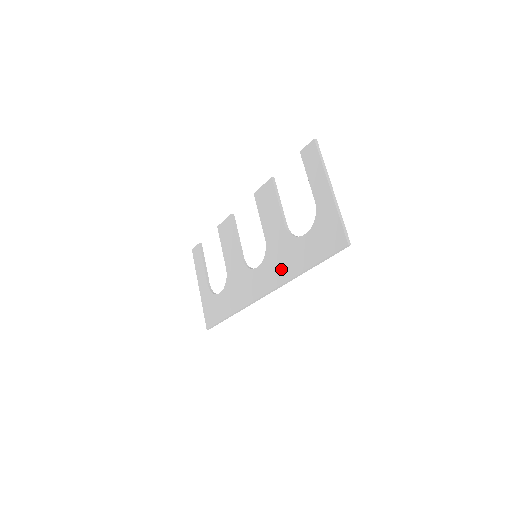
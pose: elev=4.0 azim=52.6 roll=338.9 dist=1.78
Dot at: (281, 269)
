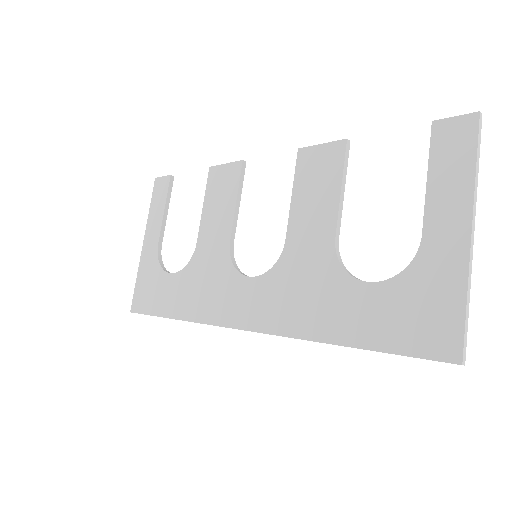
Dot at: (293, 310)
